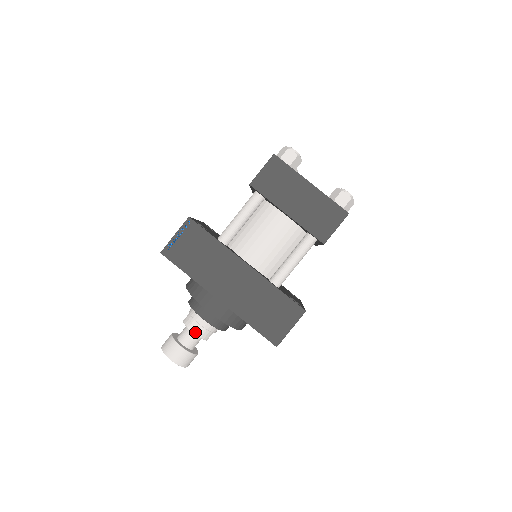
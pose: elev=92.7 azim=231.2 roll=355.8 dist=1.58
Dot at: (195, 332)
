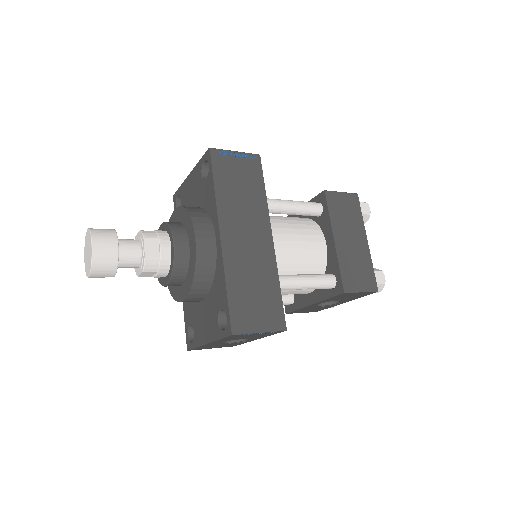
Dot at: (147, 248)
